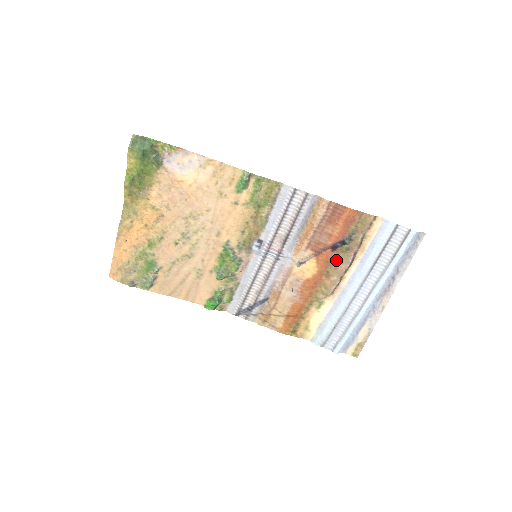
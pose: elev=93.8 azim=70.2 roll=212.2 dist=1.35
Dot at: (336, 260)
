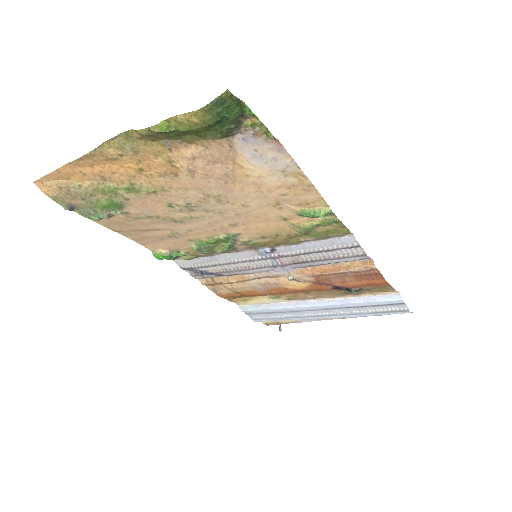
Dot at: (327, 291)
